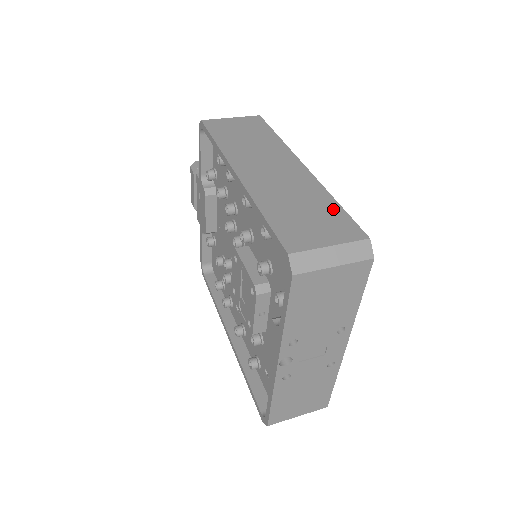
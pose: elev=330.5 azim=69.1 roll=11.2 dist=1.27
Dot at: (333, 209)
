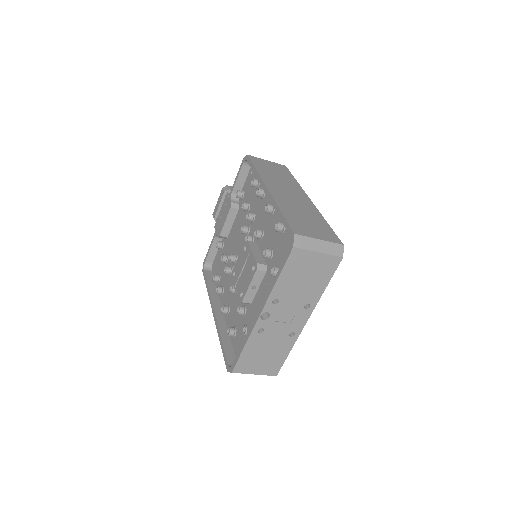
Dot at: (324, 225)
